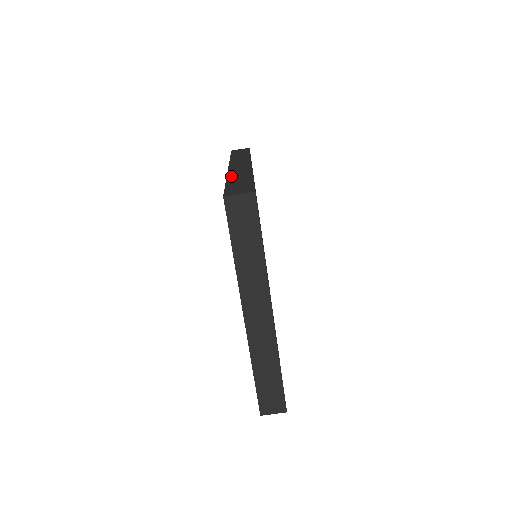
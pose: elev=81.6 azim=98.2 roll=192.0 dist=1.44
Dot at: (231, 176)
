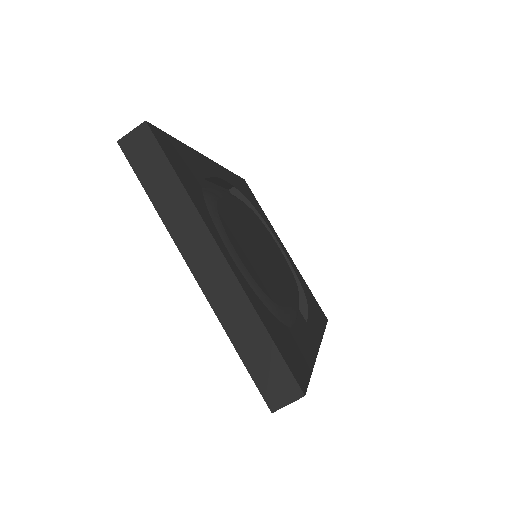
Dot at: occluded
